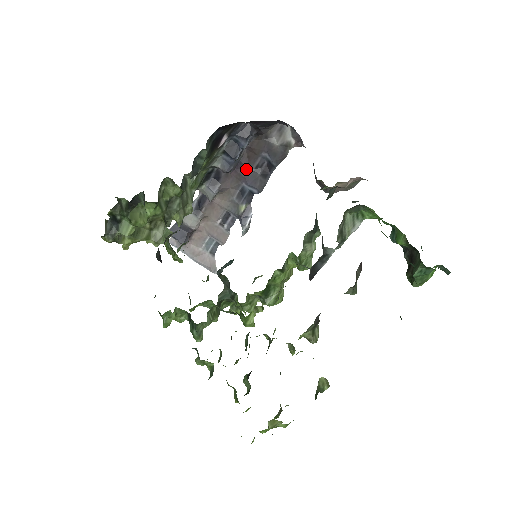
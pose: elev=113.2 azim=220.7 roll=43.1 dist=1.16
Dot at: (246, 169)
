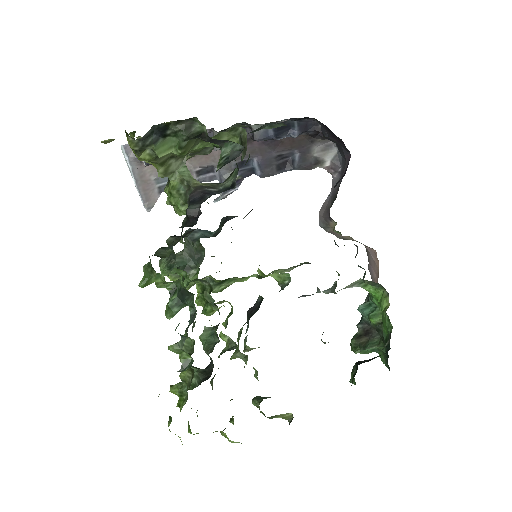
Dot at: (270, 150)
